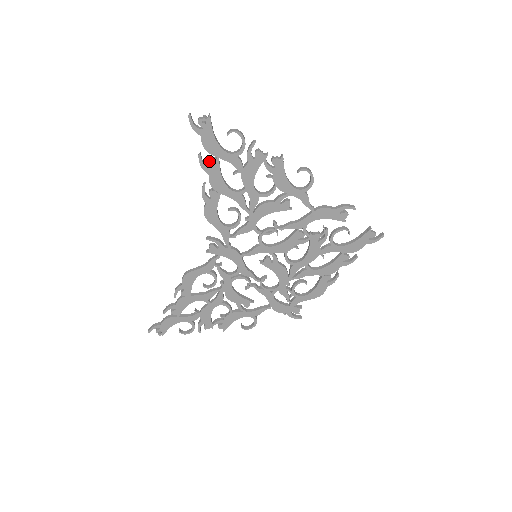
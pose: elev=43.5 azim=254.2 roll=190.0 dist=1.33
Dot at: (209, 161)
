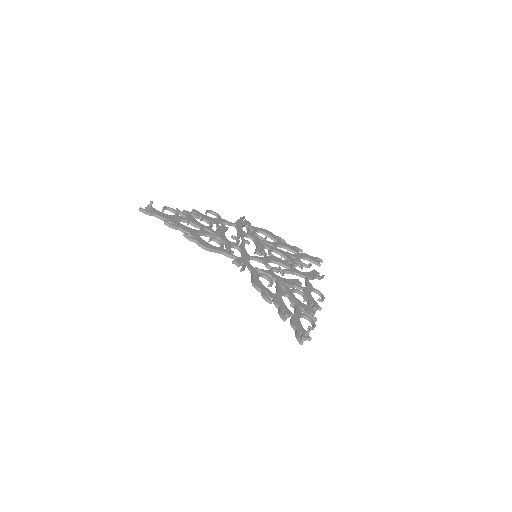
Dot at: (286, 317)
